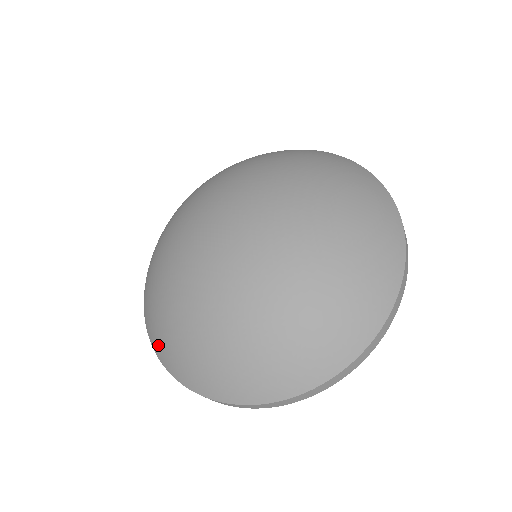
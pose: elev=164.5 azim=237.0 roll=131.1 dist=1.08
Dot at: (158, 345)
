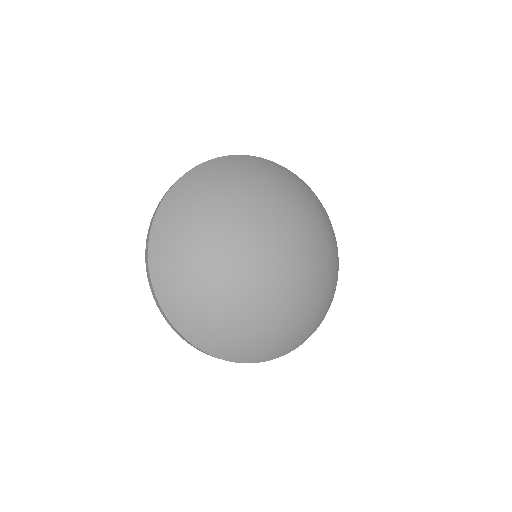
Dot at: (205, 341)
